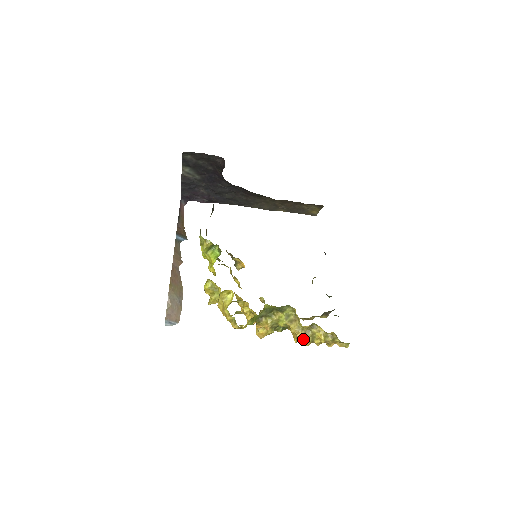
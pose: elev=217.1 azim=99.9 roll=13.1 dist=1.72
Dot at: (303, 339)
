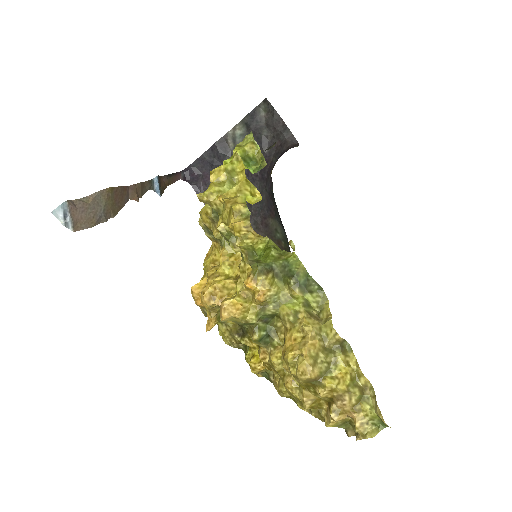
Dot at: (313, 356)
